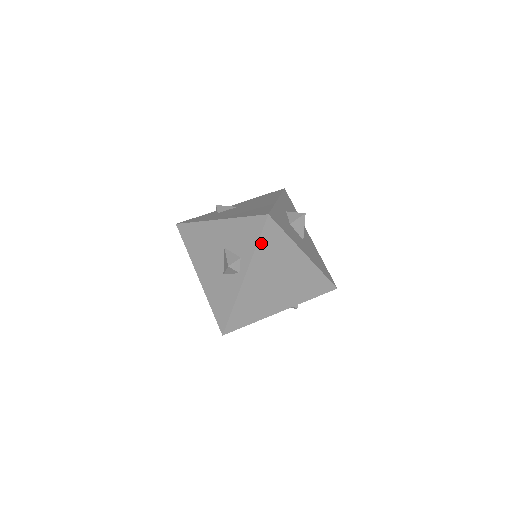
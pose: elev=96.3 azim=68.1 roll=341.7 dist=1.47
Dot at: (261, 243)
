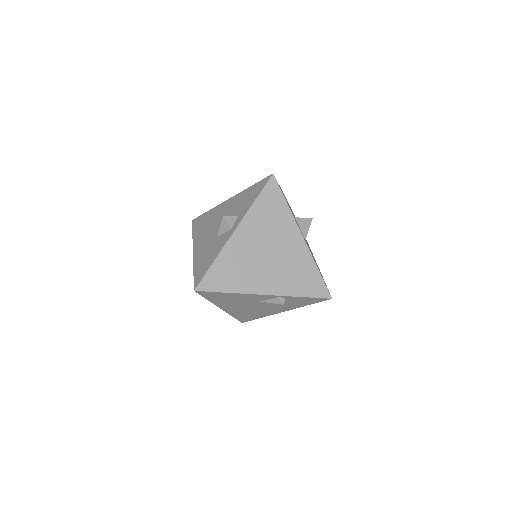
Dot at: (260, 200)
